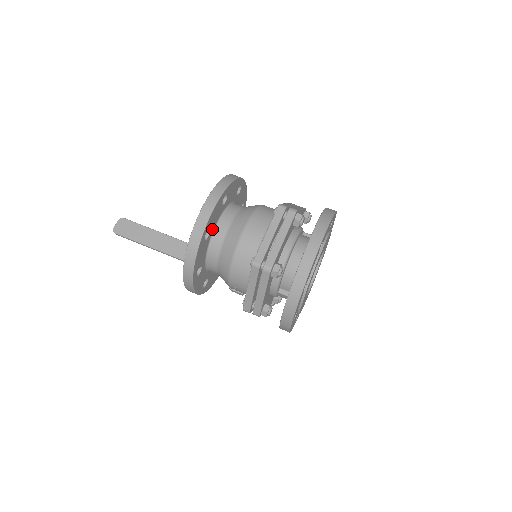
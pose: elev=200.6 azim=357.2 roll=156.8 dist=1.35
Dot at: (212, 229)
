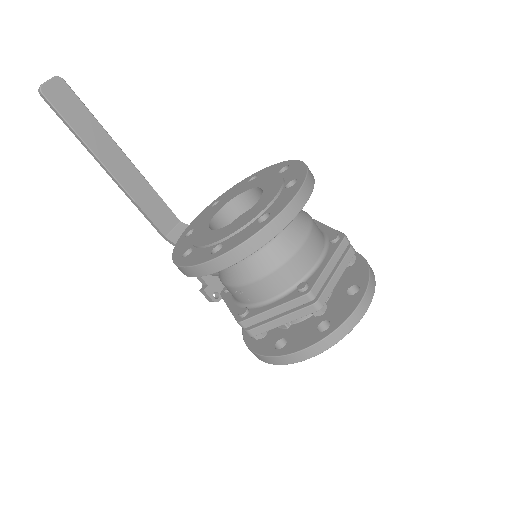
Dot at: occluded
